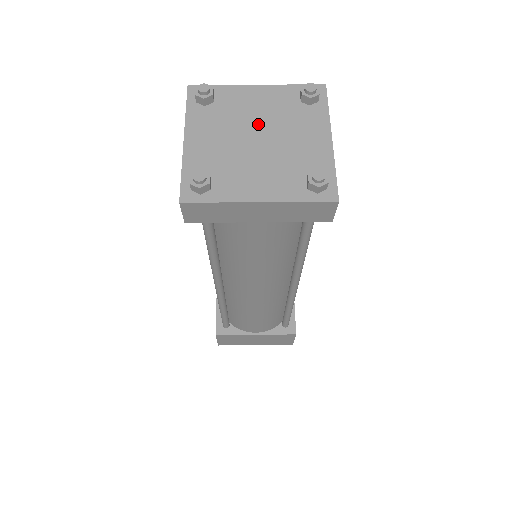
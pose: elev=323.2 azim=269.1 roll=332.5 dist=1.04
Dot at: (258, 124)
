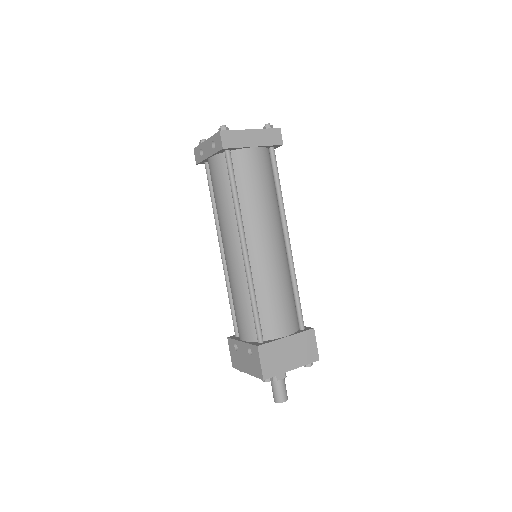
Dot at: occluded
